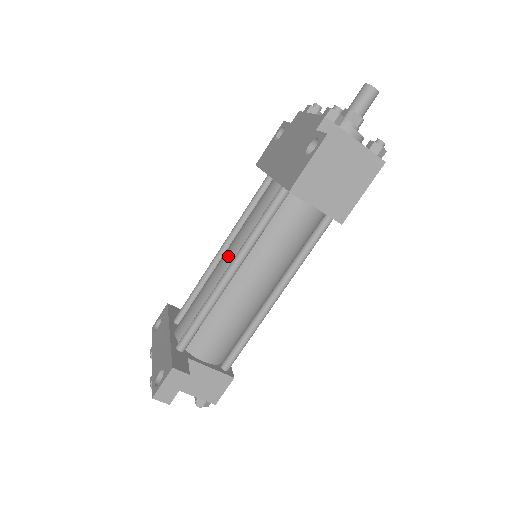
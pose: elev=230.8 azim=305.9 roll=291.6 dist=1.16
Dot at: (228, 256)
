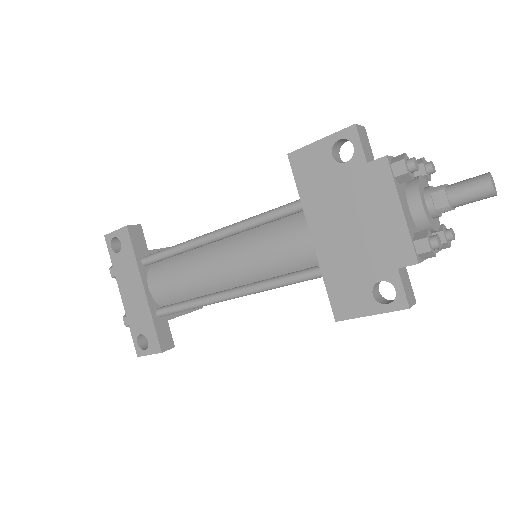
Dot at: (229, 272)
